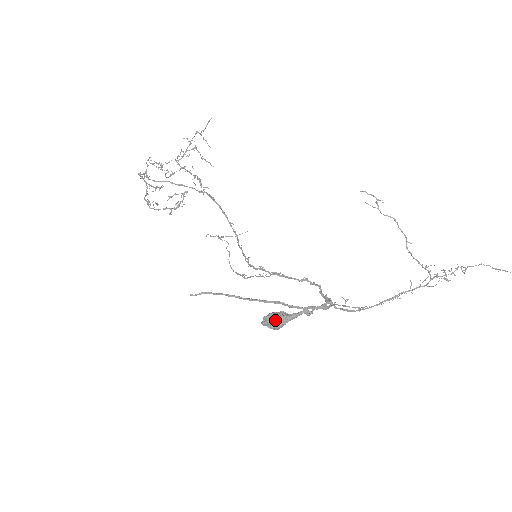
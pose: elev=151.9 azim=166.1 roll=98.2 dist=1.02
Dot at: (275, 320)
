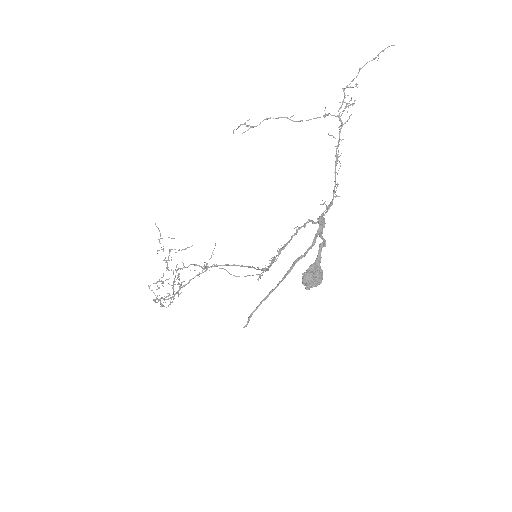
Dot at: (309, 276)
